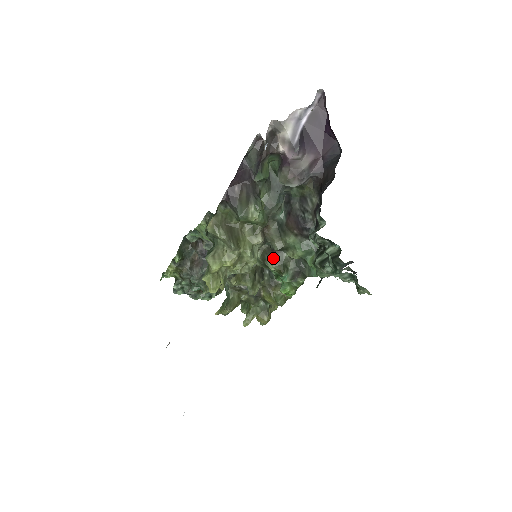
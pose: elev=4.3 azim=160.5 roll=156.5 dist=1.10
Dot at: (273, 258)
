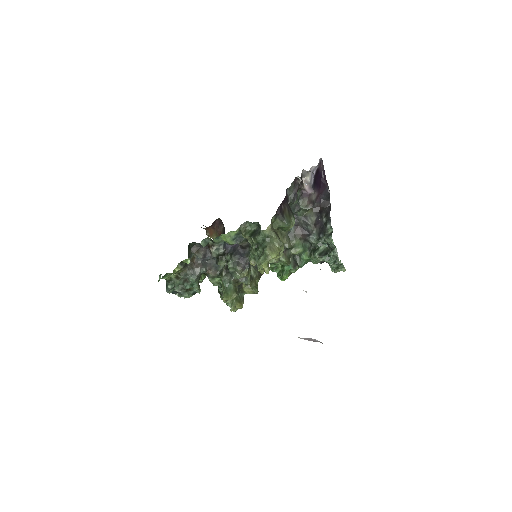
Dot at: (284, 254)
